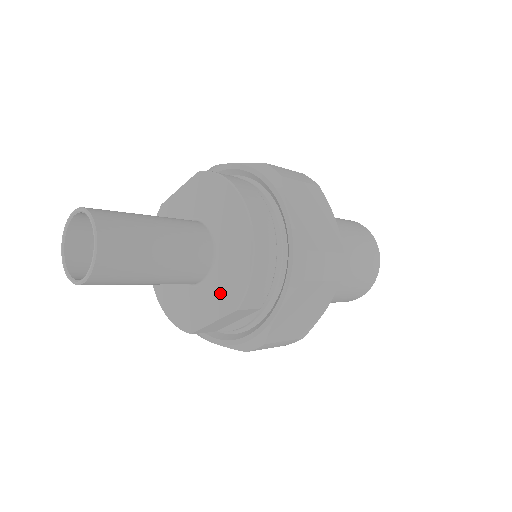
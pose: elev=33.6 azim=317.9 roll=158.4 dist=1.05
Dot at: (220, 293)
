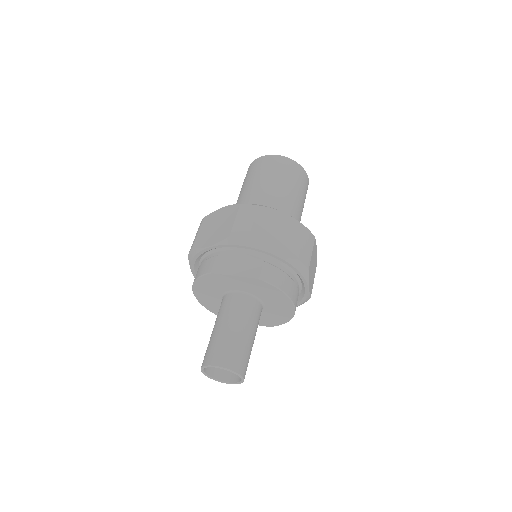
Dot at: (260, 320)
